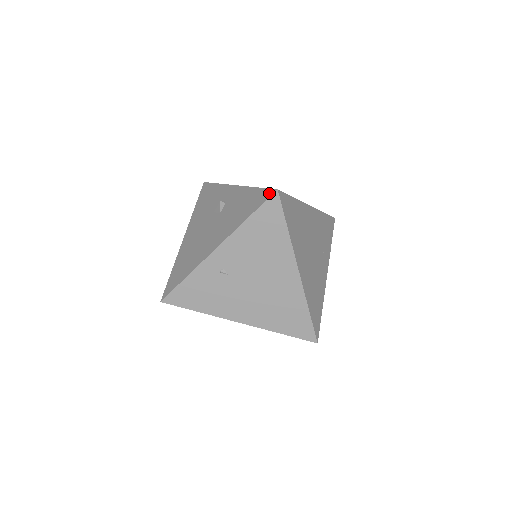
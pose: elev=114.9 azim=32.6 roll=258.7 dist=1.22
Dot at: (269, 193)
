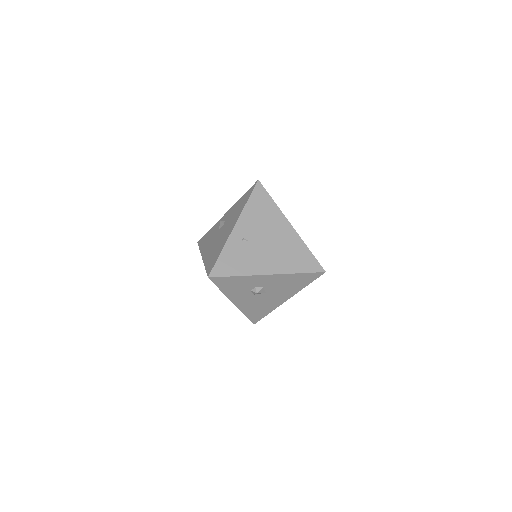
Dot at: (254, 185)
